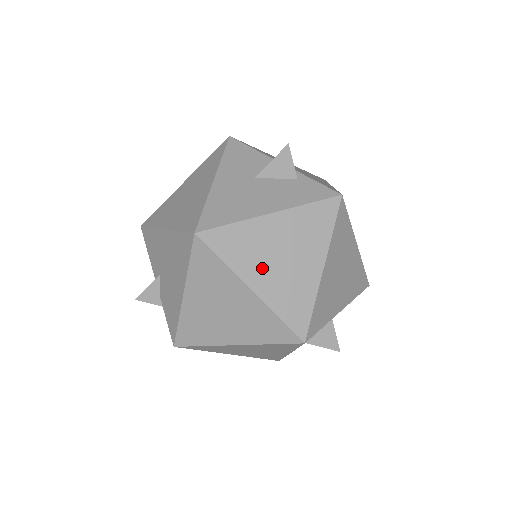
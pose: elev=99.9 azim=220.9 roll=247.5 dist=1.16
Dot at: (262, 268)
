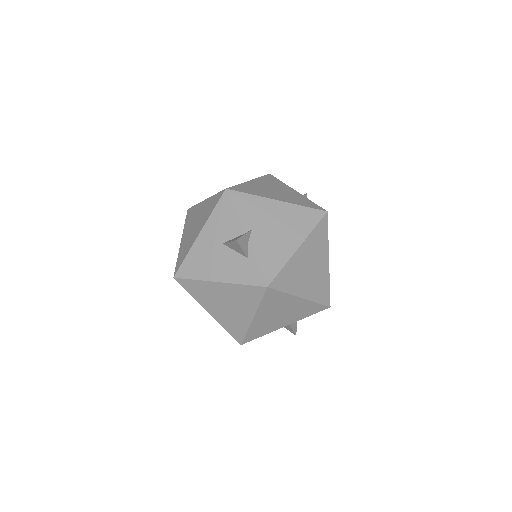
Dot at: (214, 305)
